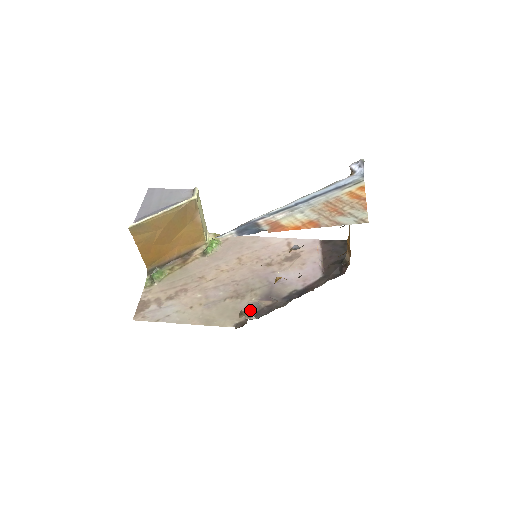
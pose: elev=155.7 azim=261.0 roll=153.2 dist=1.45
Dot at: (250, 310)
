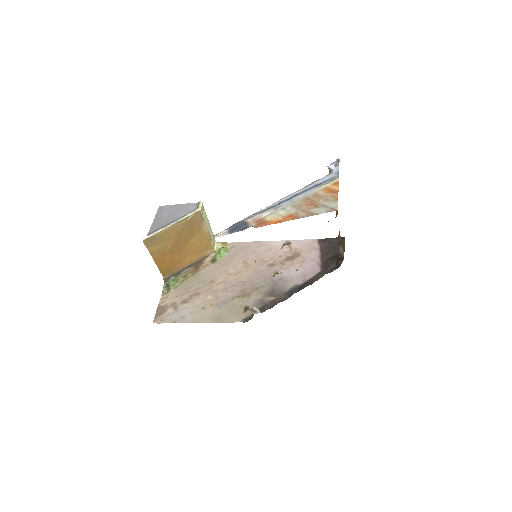
Dot at: (256, 306)
